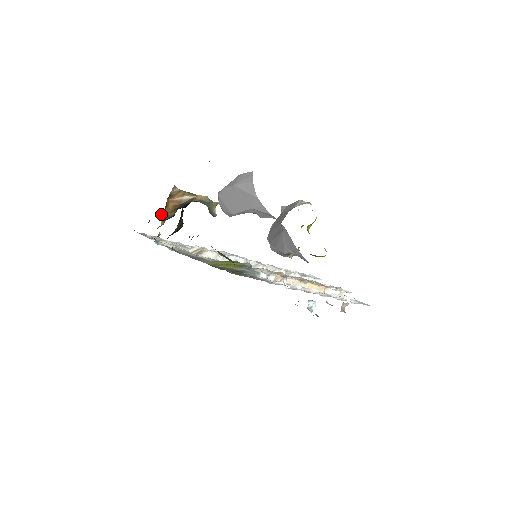
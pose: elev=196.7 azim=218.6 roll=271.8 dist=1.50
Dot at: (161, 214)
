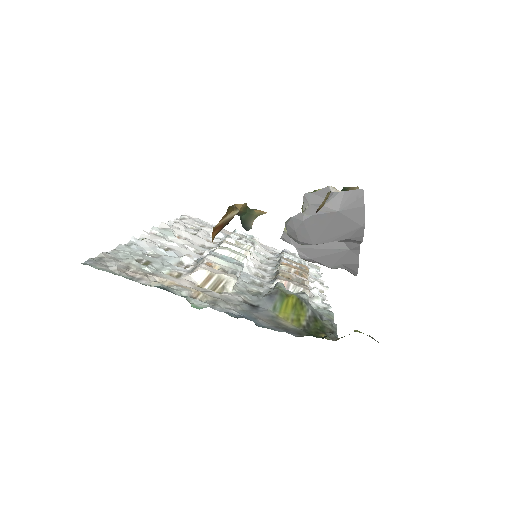
Dot at: occluded
